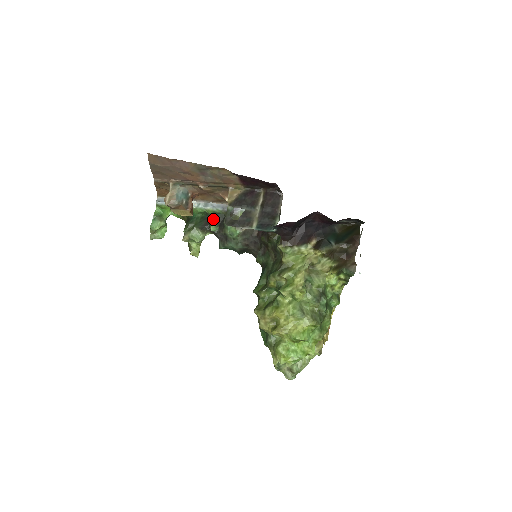
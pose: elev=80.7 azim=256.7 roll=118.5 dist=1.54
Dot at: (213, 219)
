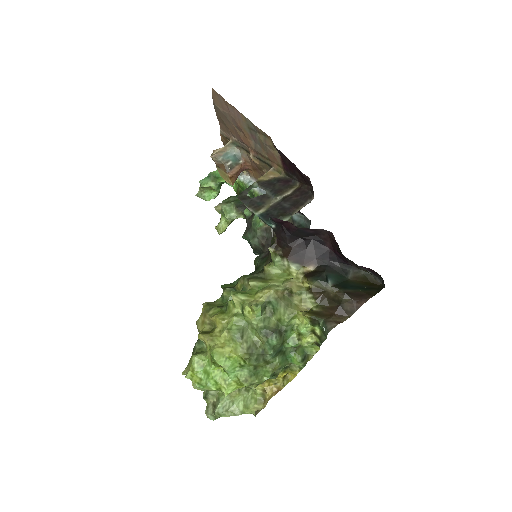
Dot at: occluded
